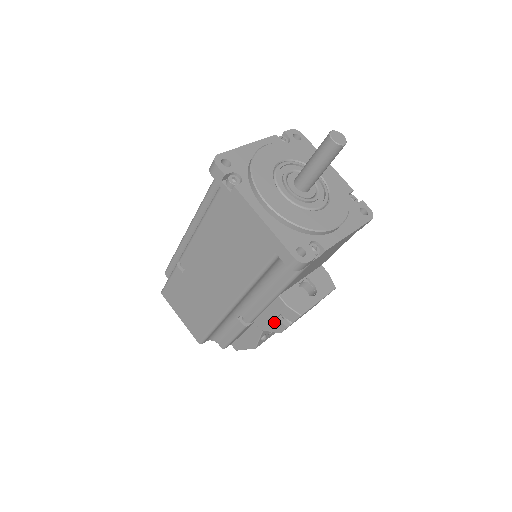
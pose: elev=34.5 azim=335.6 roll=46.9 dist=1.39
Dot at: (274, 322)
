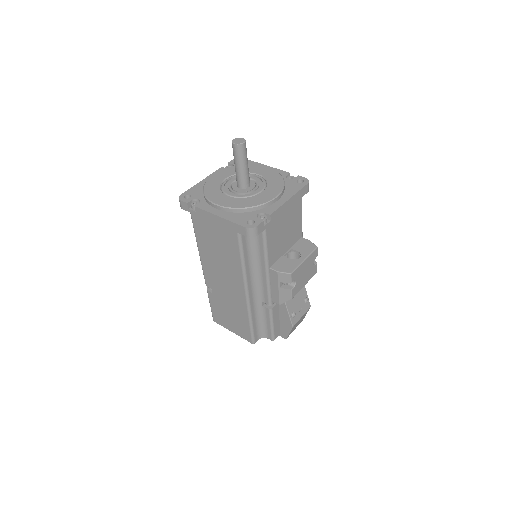
Dot at: (281, 292)
